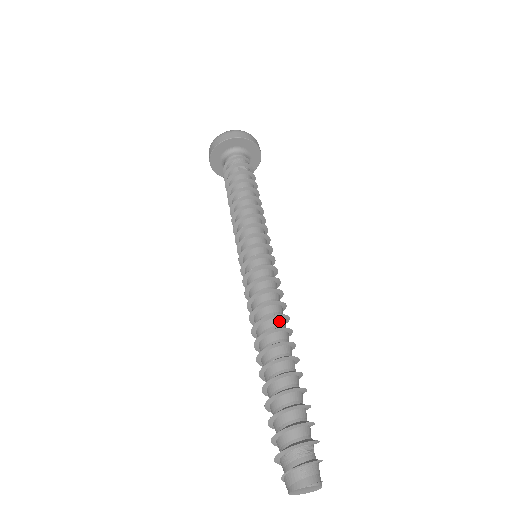
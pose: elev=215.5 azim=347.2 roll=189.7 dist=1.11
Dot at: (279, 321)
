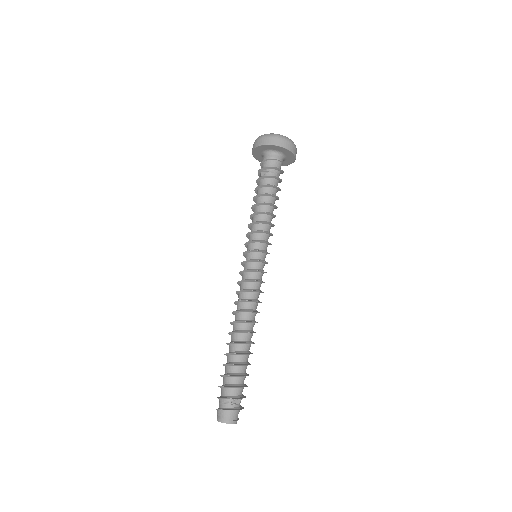
Dot at: (240, 315)
